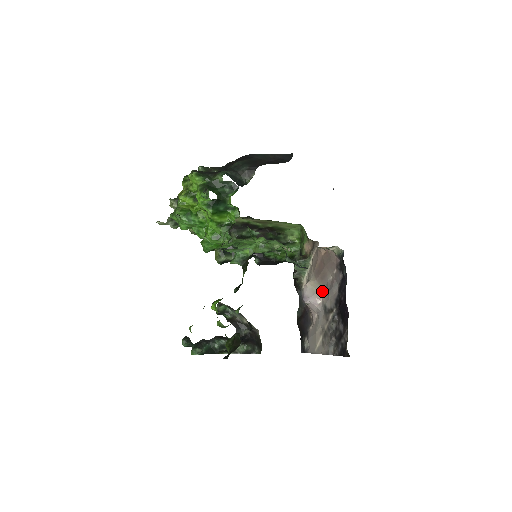
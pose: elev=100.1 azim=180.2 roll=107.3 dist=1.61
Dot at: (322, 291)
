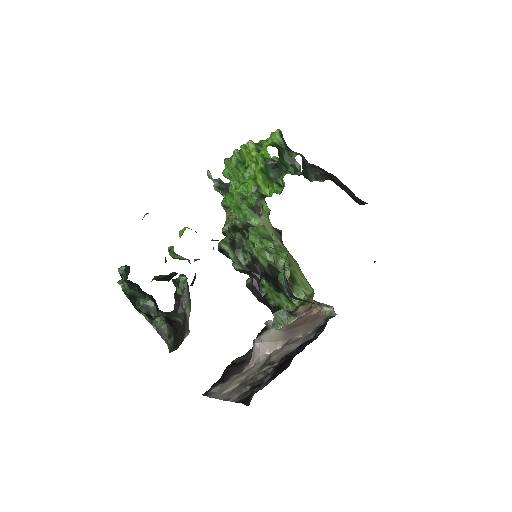
Dot at: (280, 344)
